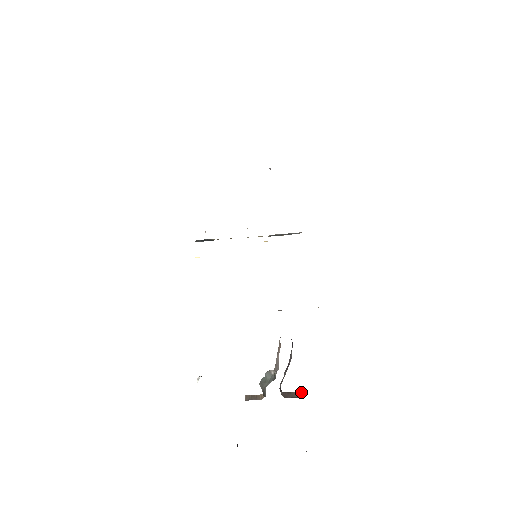
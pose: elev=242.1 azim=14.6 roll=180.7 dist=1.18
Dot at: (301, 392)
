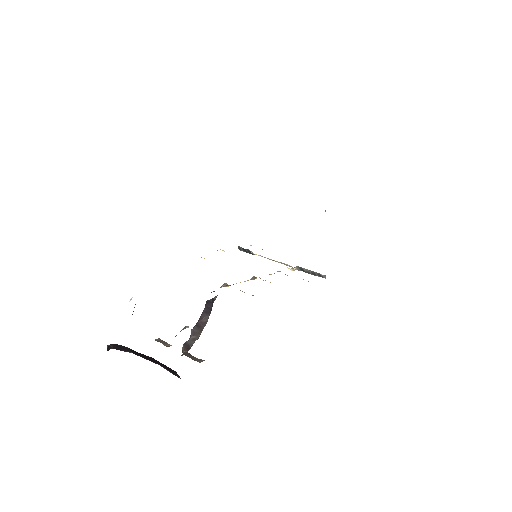
Dot at: (200, 359)
